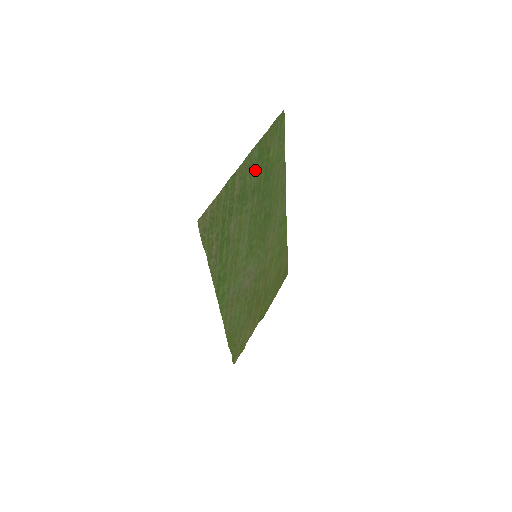
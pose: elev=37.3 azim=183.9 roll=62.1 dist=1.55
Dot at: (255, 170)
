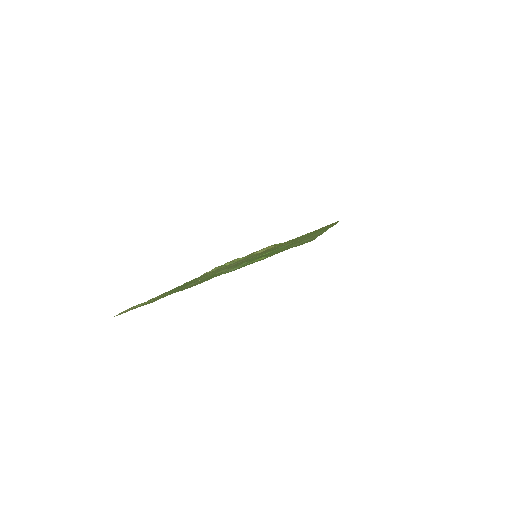
Dot at: (237, 267)
